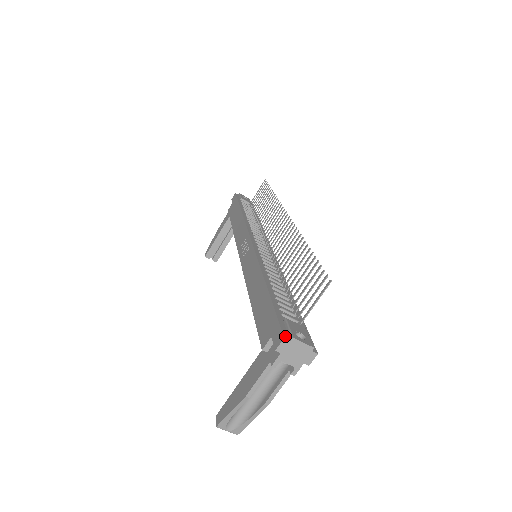
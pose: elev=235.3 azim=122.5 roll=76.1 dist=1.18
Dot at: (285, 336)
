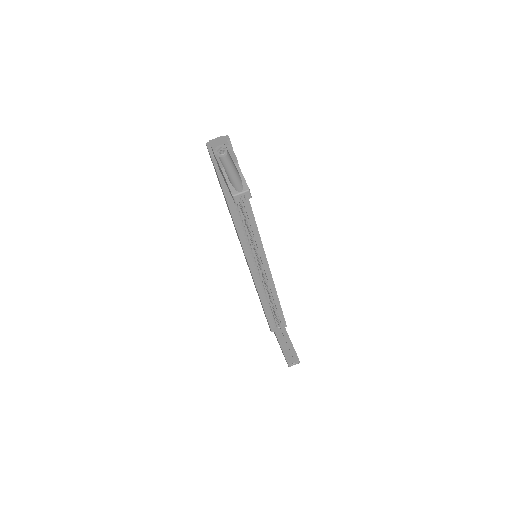
Dot at: (207, 145)
